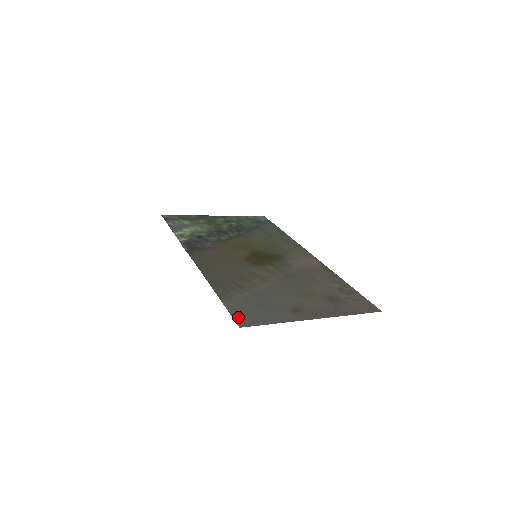
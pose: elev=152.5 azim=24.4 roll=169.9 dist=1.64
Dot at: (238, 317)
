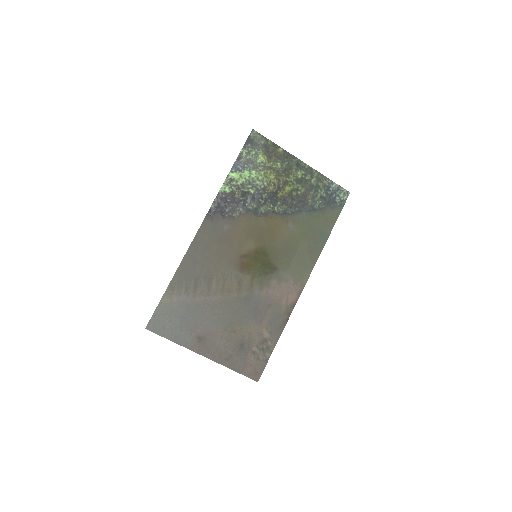
Dot at: (155, 318)
